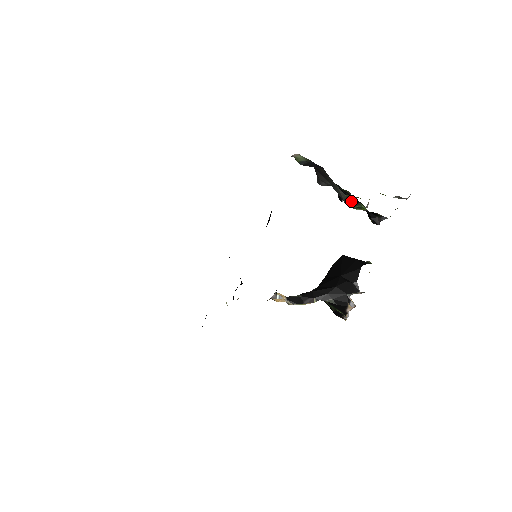
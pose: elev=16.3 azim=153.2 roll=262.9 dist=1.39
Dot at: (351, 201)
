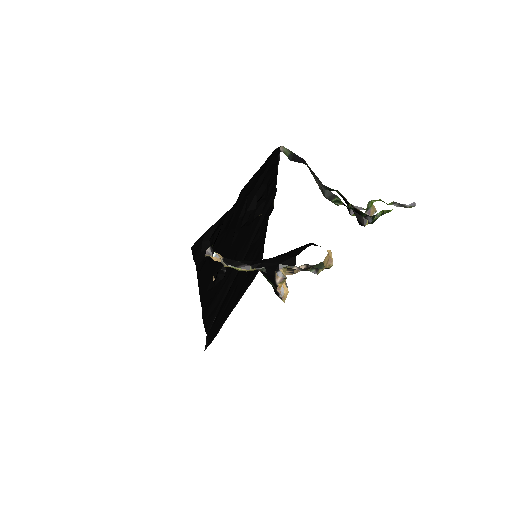
Dot at: (327, 192)
